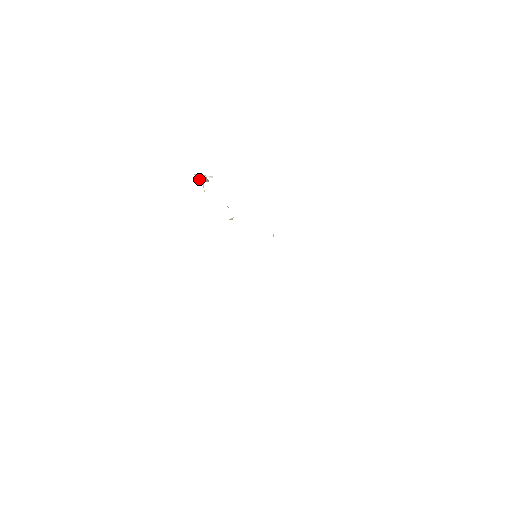
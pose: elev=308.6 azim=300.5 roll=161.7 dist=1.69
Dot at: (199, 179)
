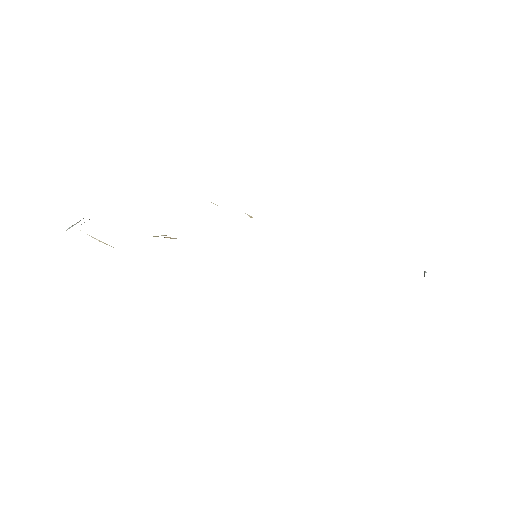
Dot at: occluded
